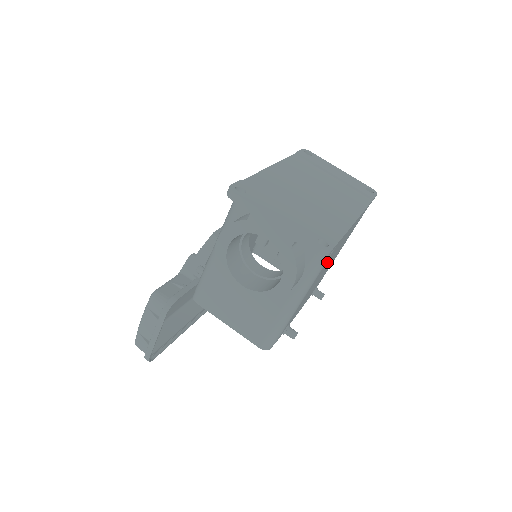
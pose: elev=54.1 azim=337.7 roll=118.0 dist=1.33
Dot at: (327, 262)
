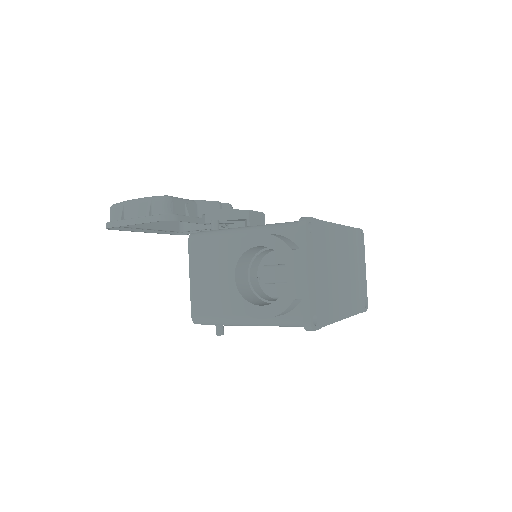
Dot at: occluded
